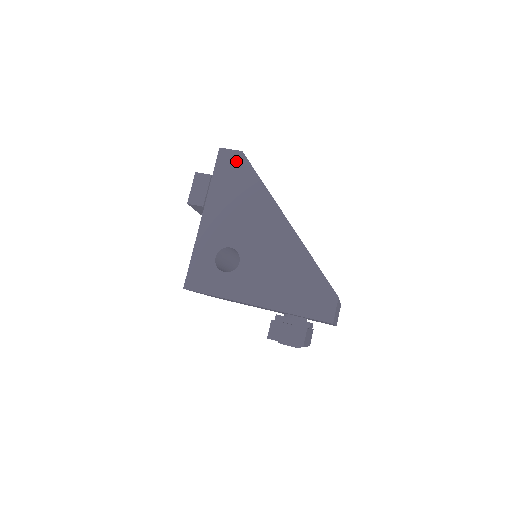
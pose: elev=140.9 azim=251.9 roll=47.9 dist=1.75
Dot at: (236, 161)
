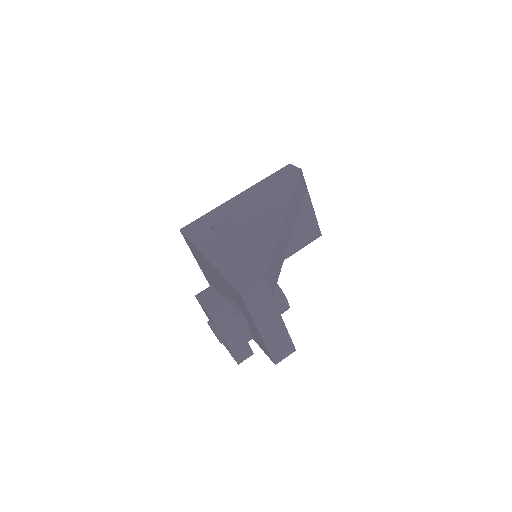
Dot at: (291, 173)
